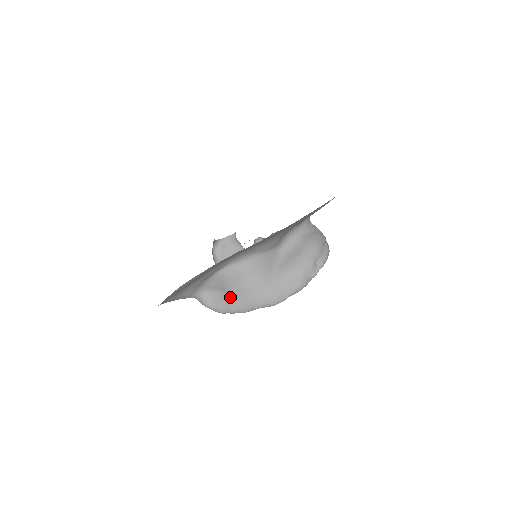
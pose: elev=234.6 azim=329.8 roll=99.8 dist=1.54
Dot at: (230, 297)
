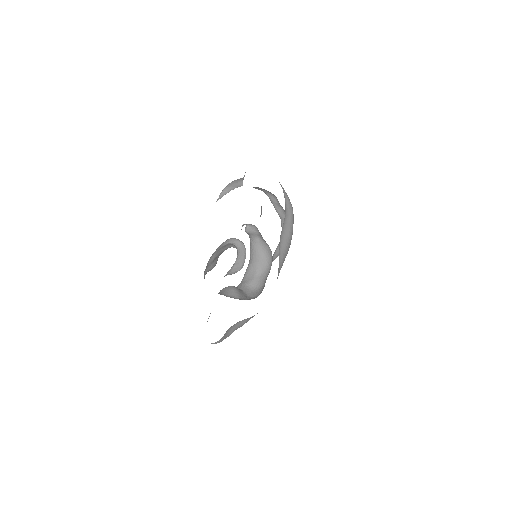
Dot at: occluded
